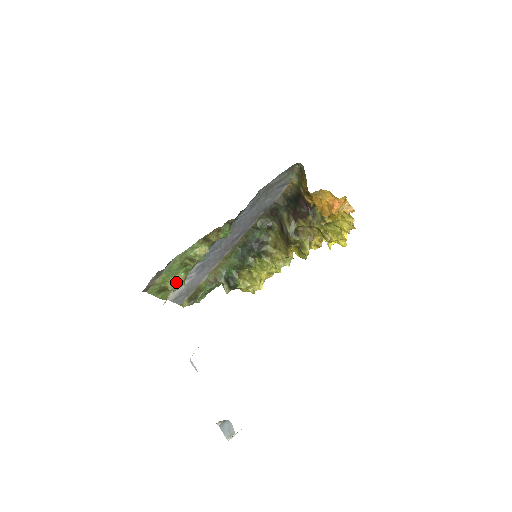
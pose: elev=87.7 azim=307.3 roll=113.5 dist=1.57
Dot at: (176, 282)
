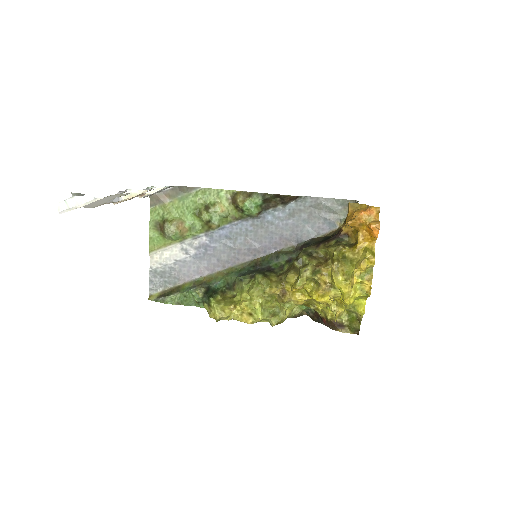
Dot at: (177, 221)
